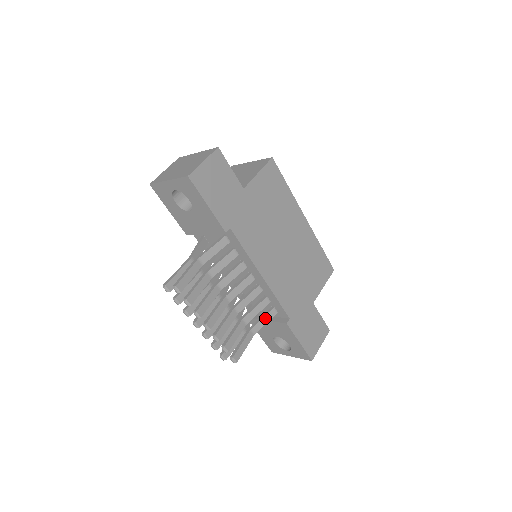
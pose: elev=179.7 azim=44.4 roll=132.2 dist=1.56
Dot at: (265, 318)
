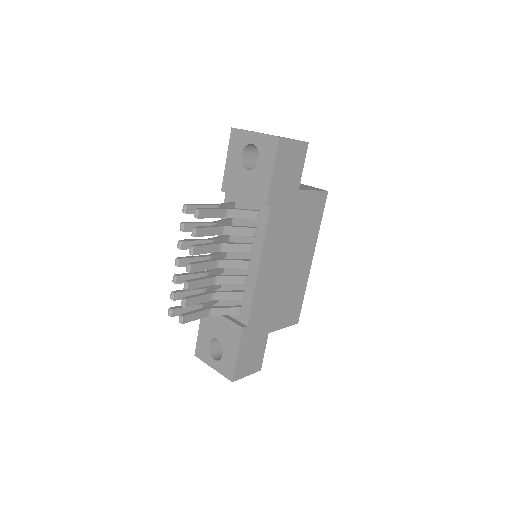
Dot at: (228, 309)
